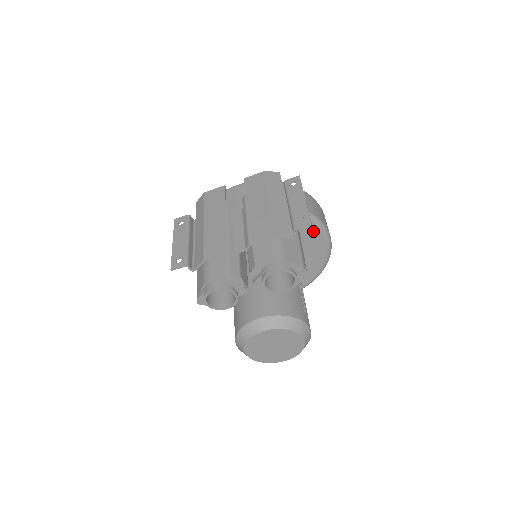
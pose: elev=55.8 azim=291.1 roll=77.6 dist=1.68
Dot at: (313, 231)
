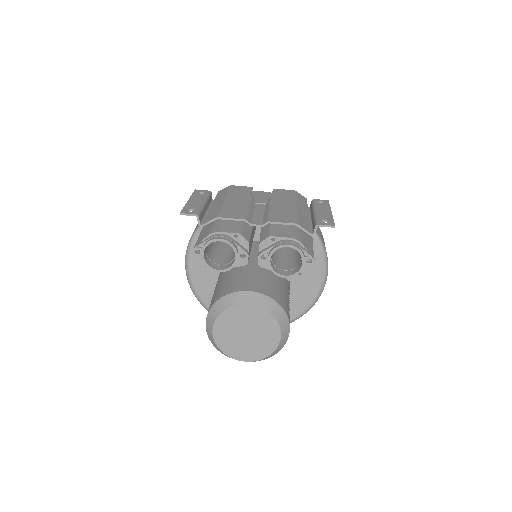
Dot at: (316, 262)
